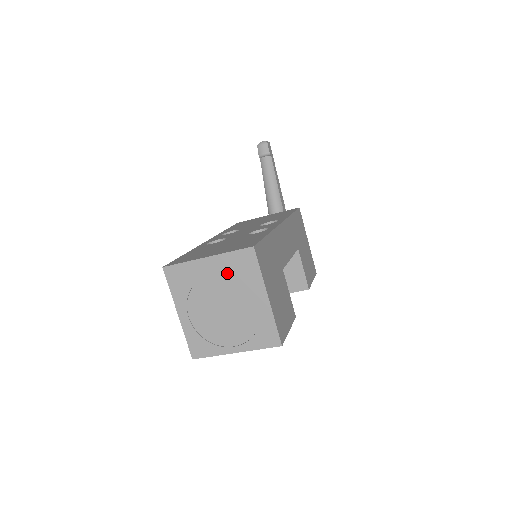
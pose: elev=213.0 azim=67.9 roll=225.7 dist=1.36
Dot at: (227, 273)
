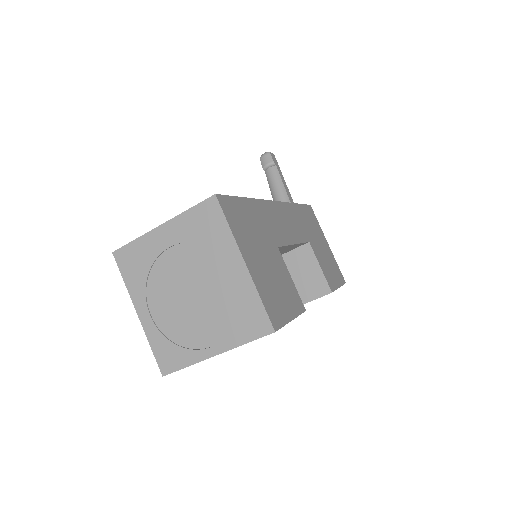
Dot at: (188, 240)
